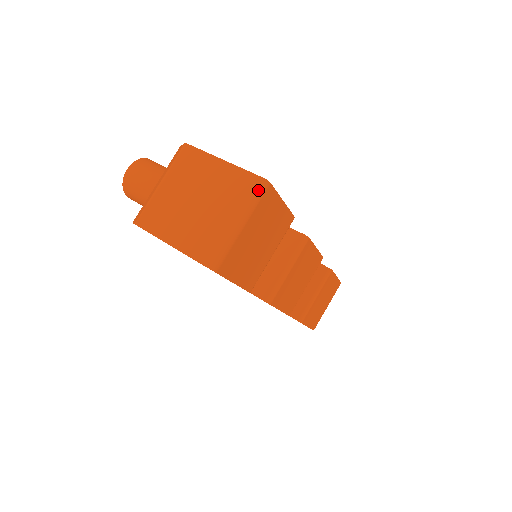
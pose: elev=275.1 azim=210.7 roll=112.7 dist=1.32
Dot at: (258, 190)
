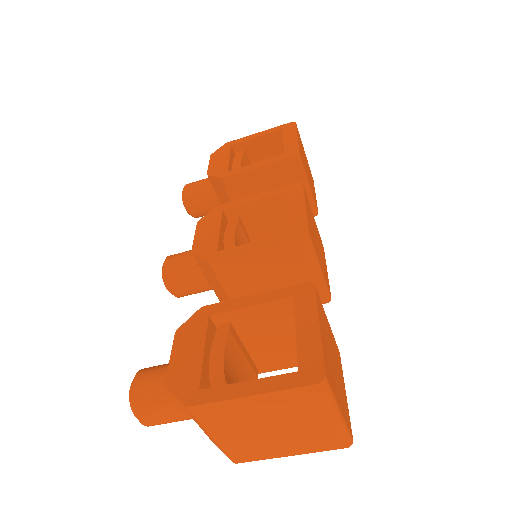
Dot at: (324, 393)
